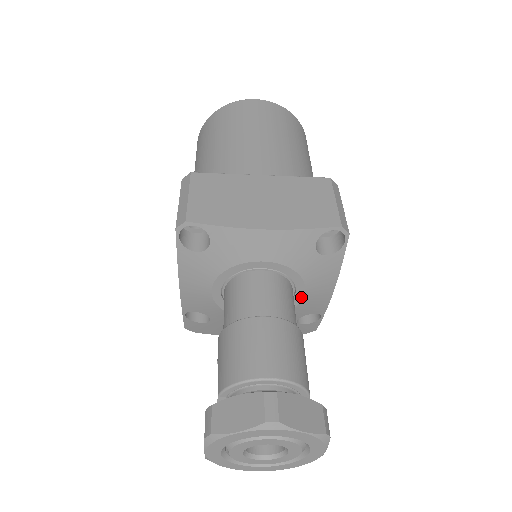
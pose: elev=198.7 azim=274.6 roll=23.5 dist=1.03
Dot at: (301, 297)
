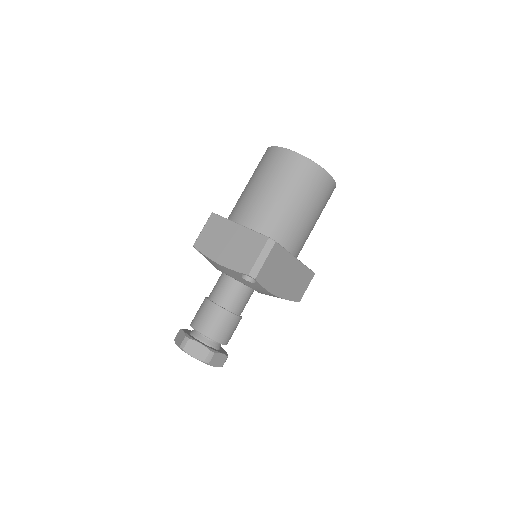
Dot at: (257, 291)
